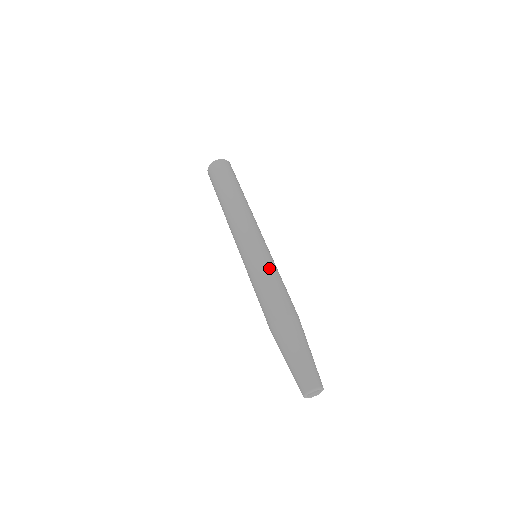
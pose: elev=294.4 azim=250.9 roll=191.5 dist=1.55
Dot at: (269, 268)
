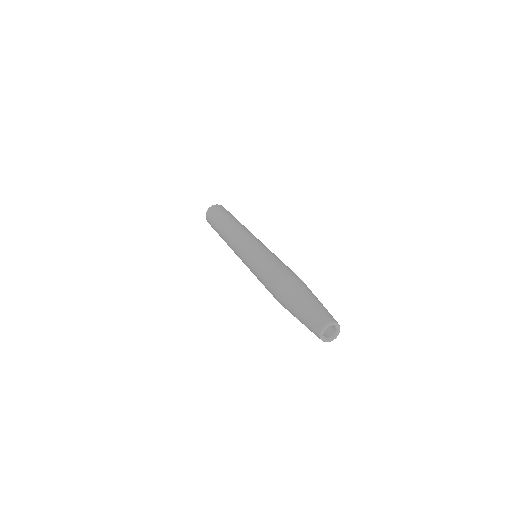
Dot at: (268, 253)
